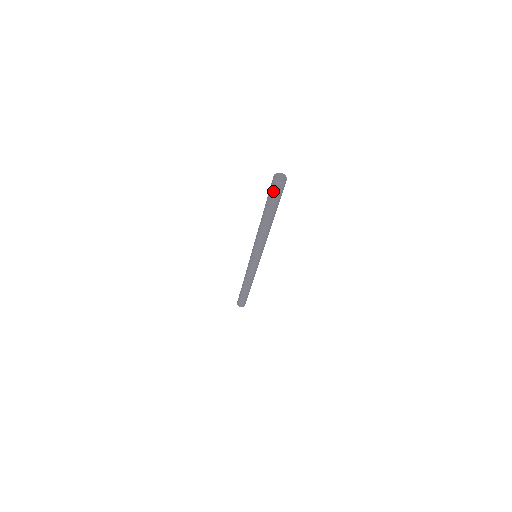
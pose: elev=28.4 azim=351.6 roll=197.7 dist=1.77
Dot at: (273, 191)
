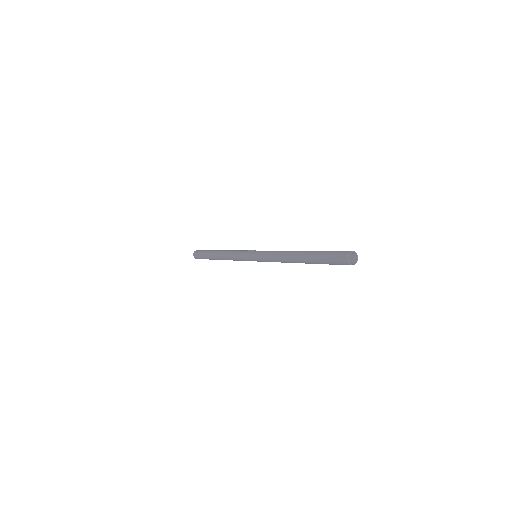
Dot at: (336, 259)
